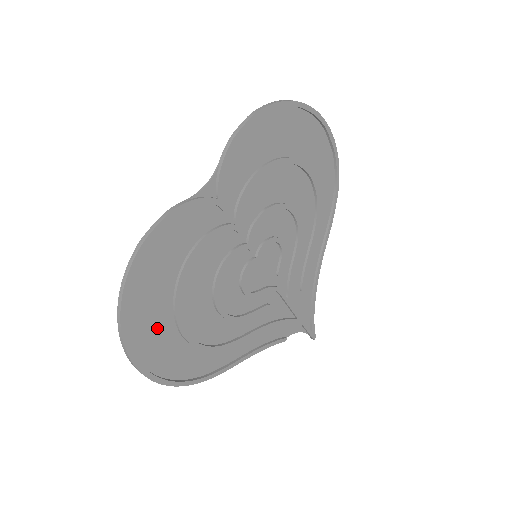
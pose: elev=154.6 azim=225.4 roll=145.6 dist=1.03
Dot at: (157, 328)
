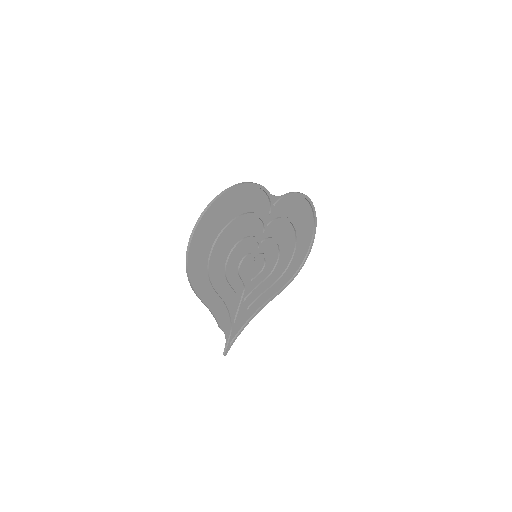
Dot at: (214, 226)
